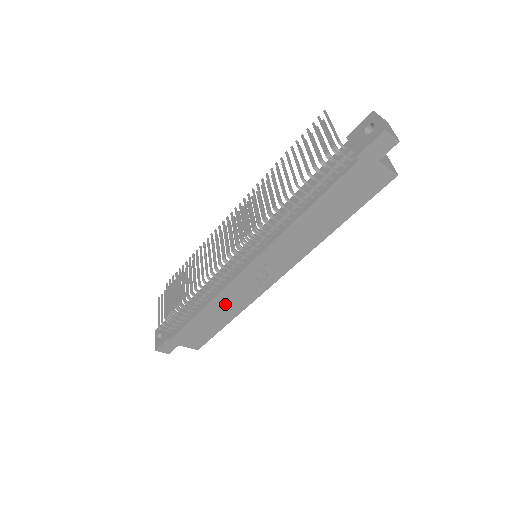
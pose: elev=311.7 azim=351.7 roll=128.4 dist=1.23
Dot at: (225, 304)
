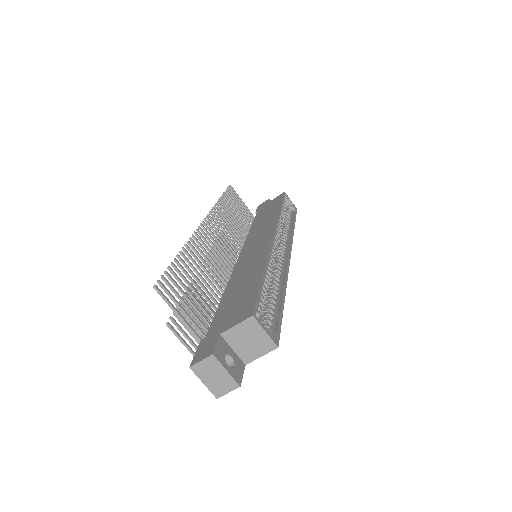
Dot at: occluded
